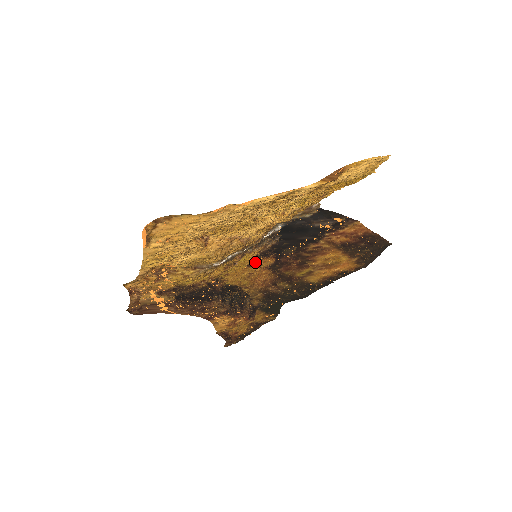
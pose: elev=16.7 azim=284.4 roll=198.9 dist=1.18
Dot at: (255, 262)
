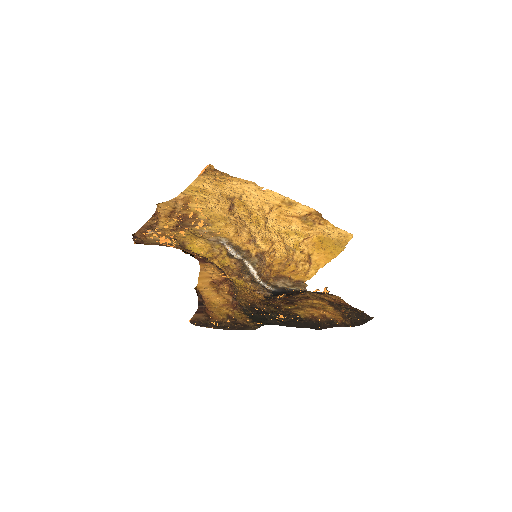
Dot at: (248, 288)
